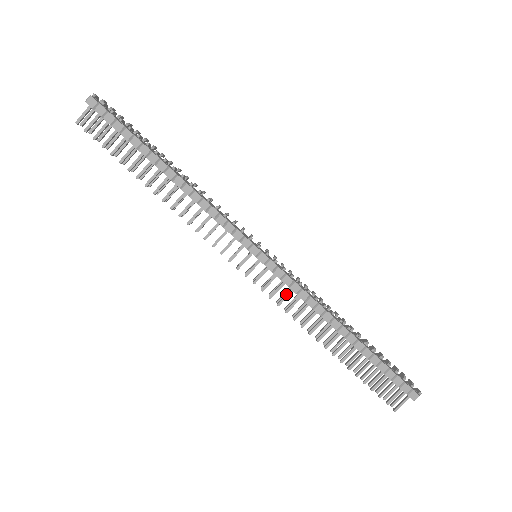
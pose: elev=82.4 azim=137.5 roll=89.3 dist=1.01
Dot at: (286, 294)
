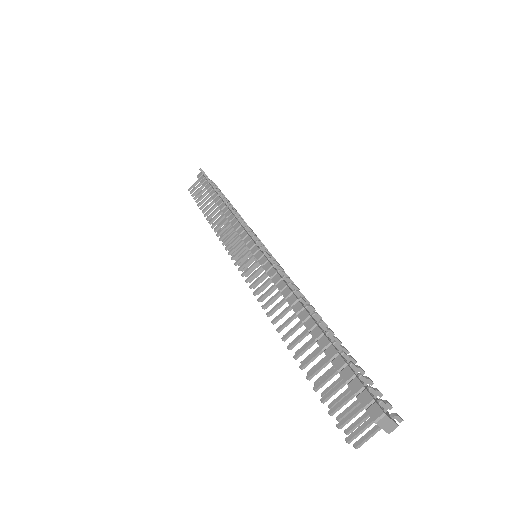
Dot at: (264, 282)
